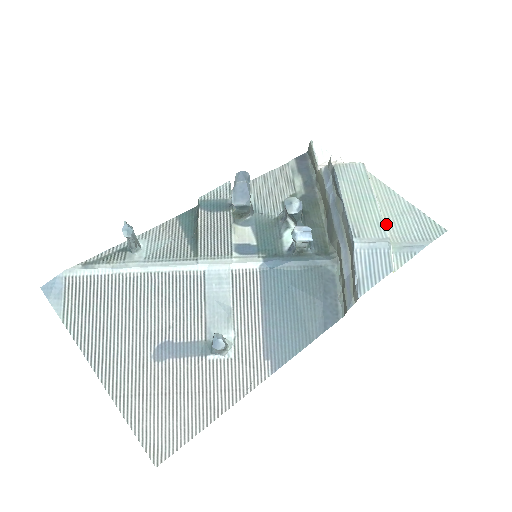
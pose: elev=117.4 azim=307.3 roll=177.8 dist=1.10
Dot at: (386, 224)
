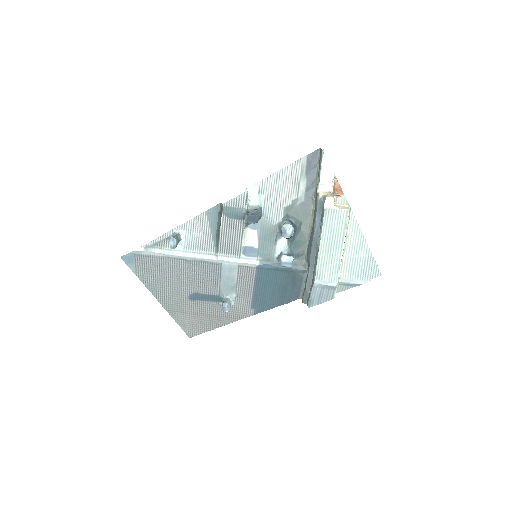
Dot at: (344, 262)
